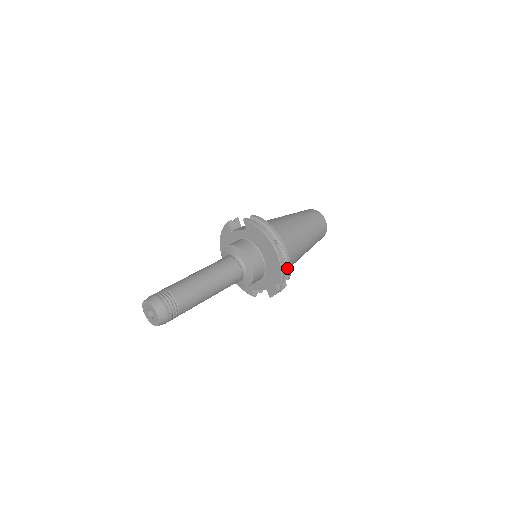
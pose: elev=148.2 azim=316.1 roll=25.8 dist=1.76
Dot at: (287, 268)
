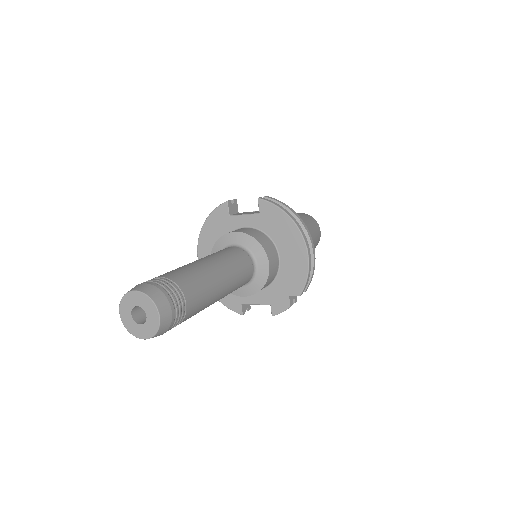
Dot at: (310, 274)
